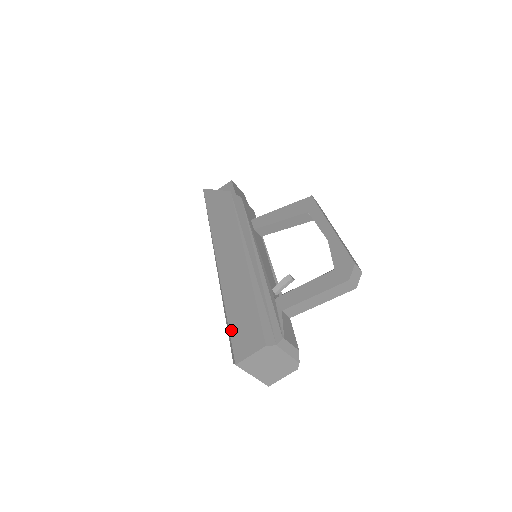
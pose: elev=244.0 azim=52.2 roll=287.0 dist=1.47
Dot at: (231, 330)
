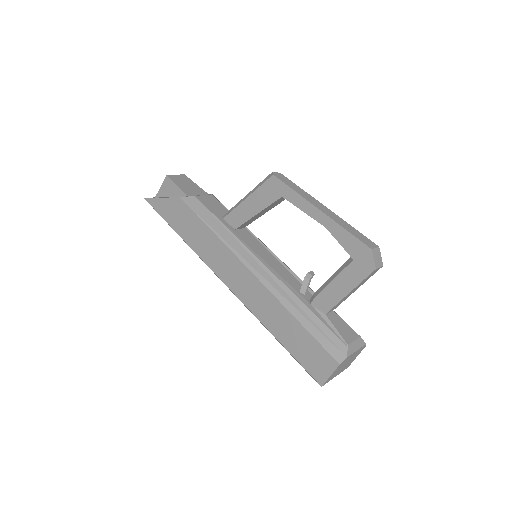
Dot at: (294, 355)
